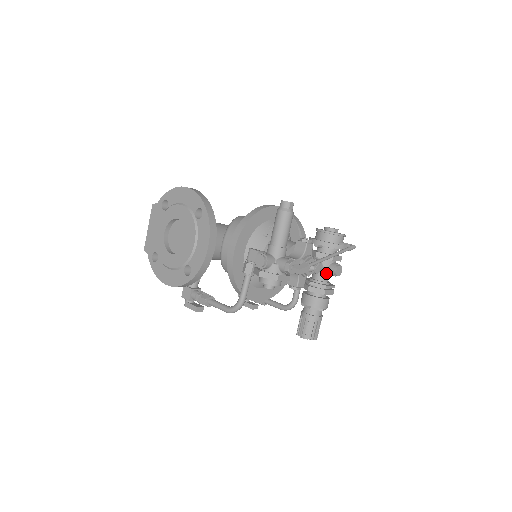
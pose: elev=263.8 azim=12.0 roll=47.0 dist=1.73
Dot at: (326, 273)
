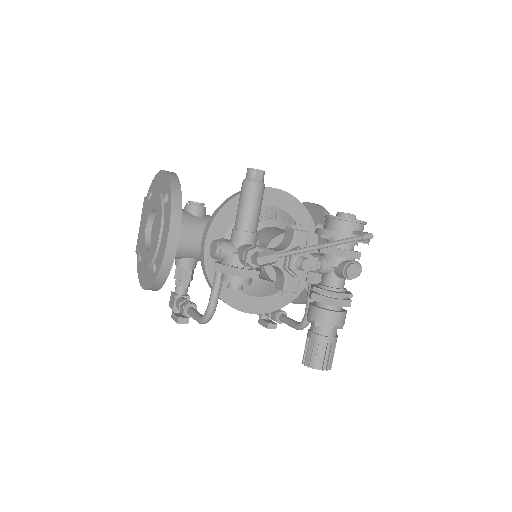
Dot at: (337, 275)
